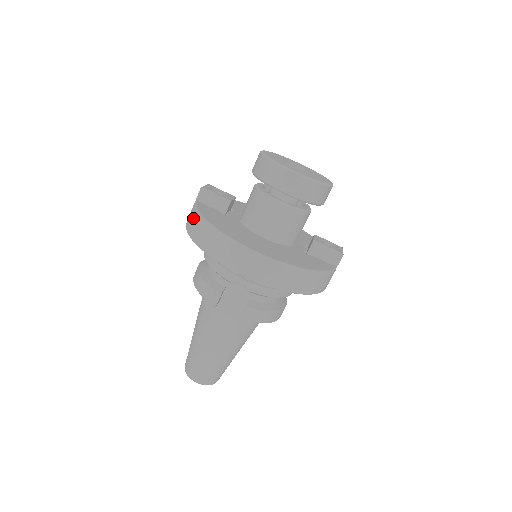
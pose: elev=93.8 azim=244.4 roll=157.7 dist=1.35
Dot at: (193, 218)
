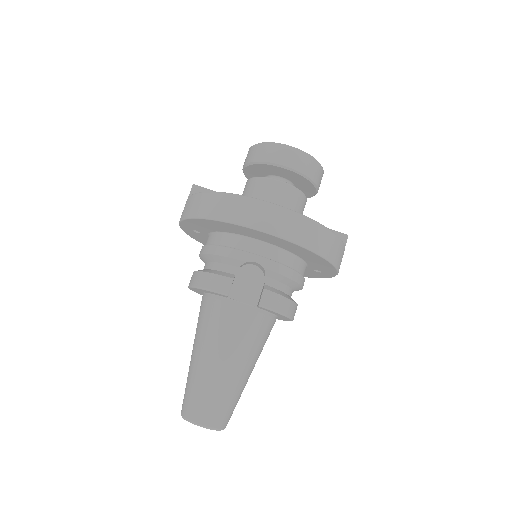
Dot at: (193, 201)
